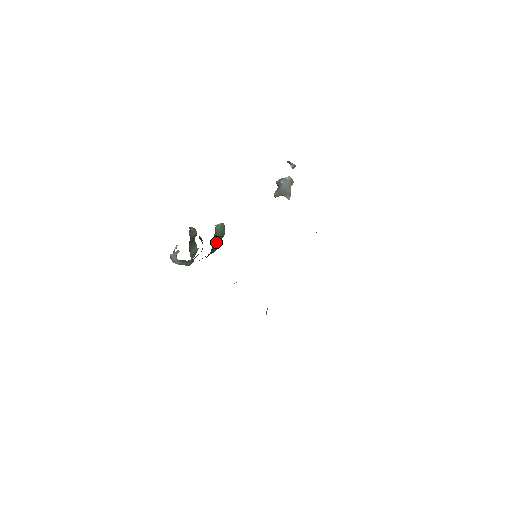
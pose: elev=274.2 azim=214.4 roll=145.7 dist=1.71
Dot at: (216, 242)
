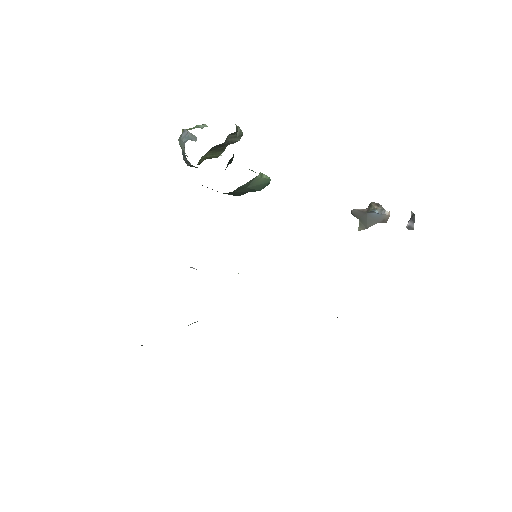
Dot at: (238, 190)
